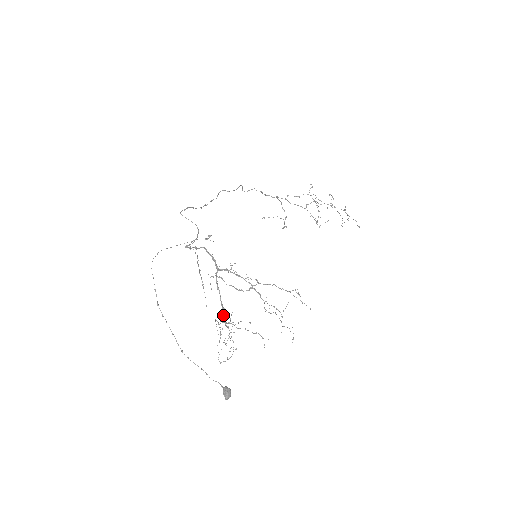
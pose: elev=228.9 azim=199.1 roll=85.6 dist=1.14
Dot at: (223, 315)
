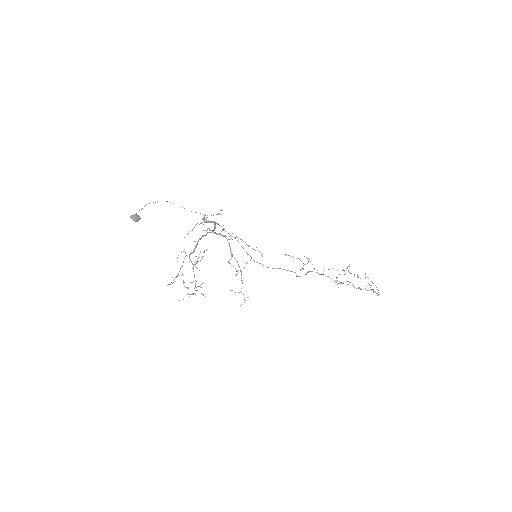
Dot at: (193, 252)
